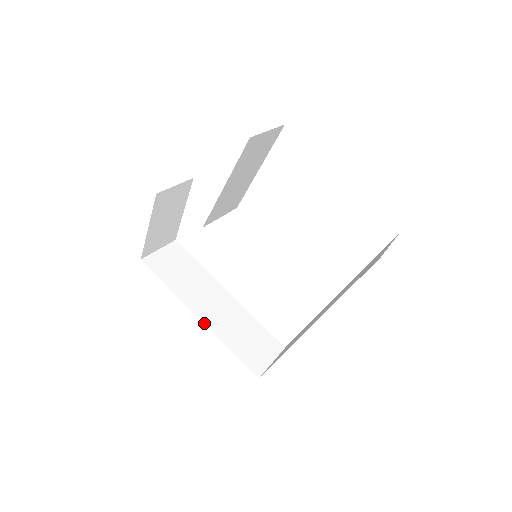
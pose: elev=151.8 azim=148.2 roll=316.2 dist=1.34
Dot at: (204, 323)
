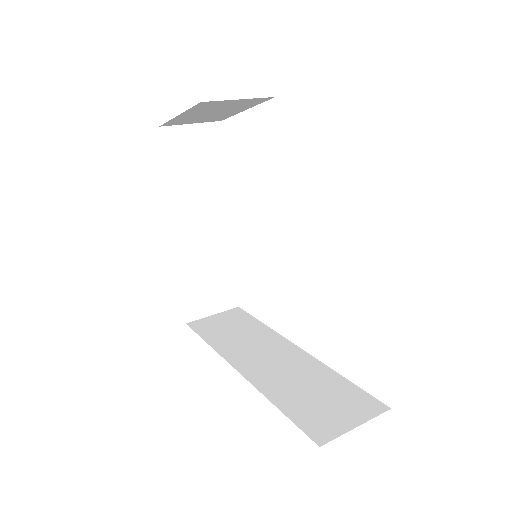
Dot at: (175, 242)
